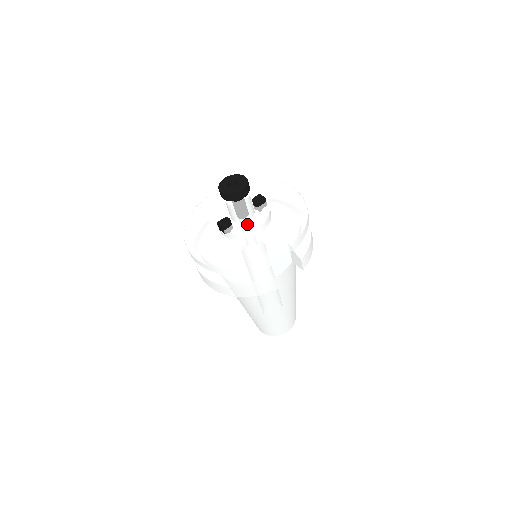
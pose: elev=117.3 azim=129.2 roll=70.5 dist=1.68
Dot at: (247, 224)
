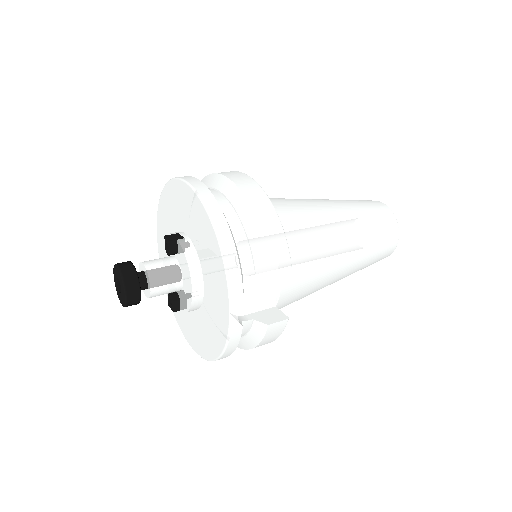
Dot at: (185, 292)
